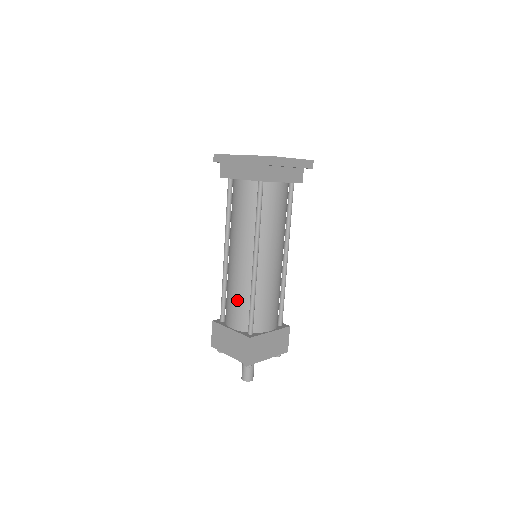
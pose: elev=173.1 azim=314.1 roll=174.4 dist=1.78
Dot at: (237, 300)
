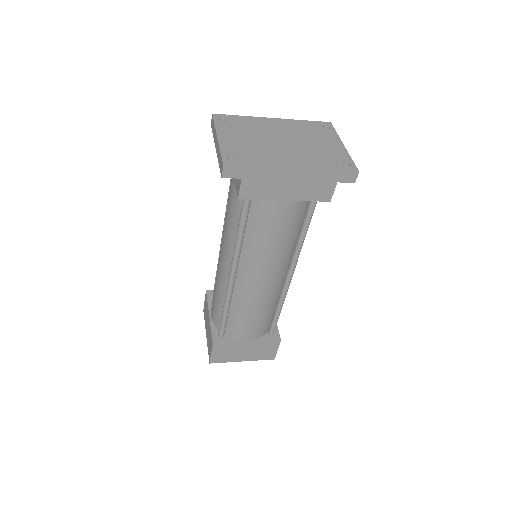
Dot at: (260, 317)
